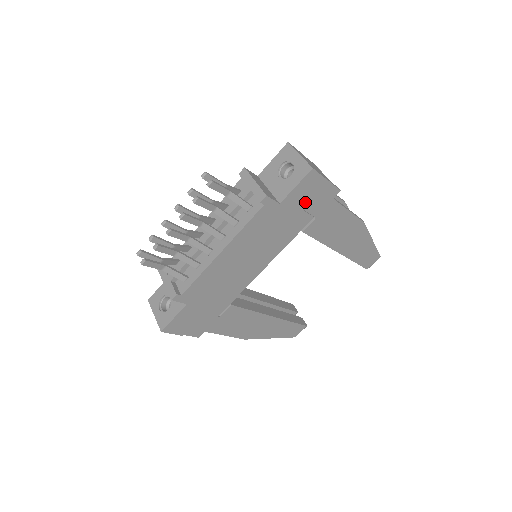
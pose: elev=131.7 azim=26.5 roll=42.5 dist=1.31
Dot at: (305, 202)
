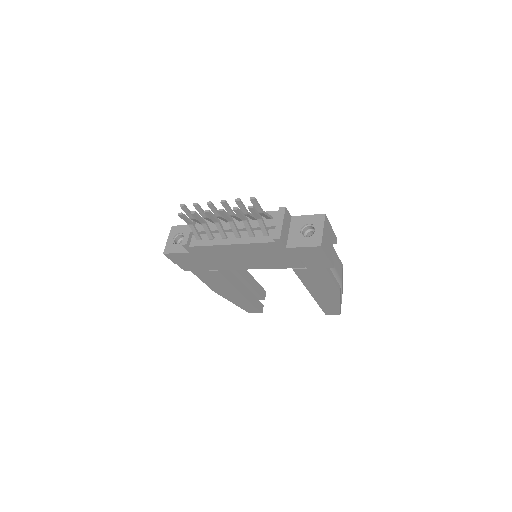
Dot at: (304, 257)
